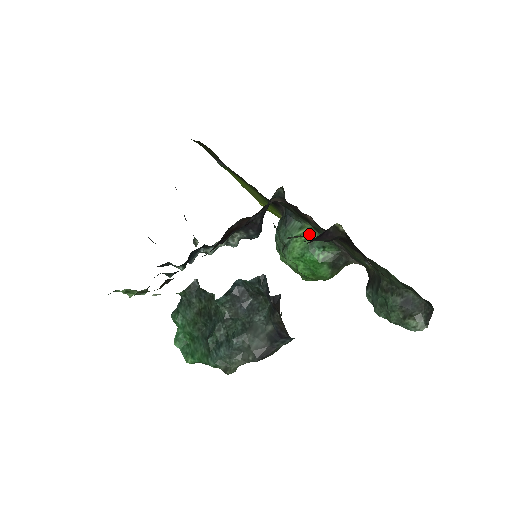
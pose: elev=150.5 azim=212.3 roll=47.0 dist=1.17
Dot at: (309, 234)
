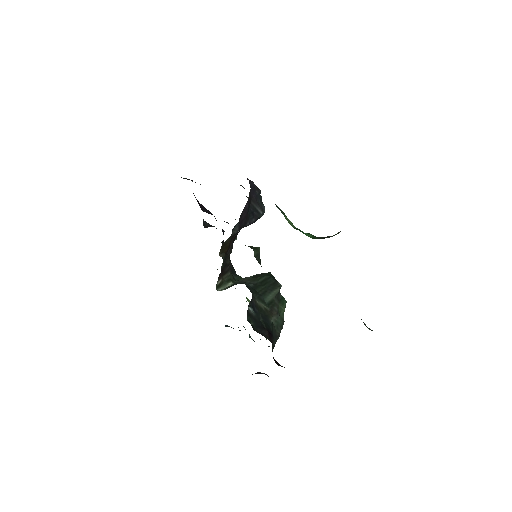
Dot at: (290, 222)
